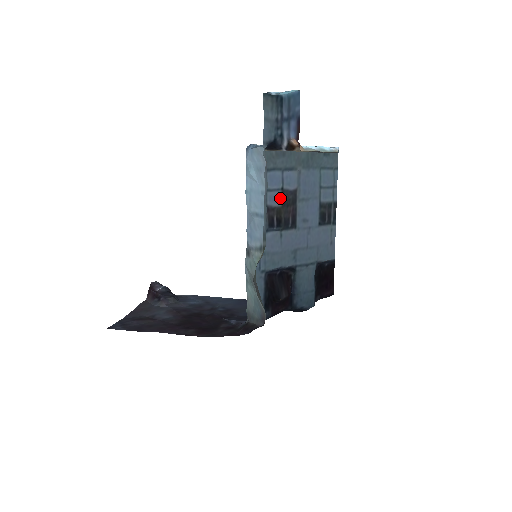
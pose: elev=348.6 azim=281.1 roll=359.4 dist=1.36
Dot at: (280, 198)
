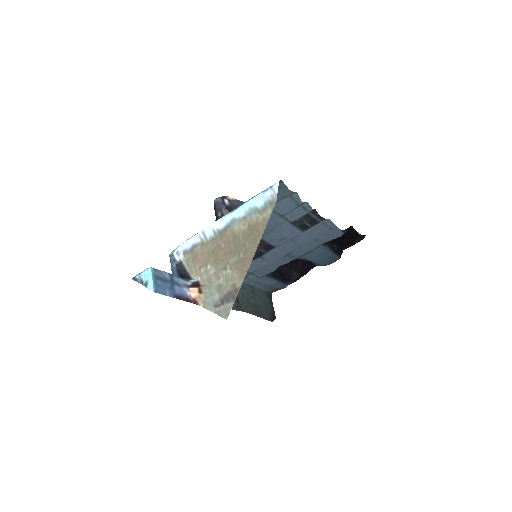
Dot at: occluded
